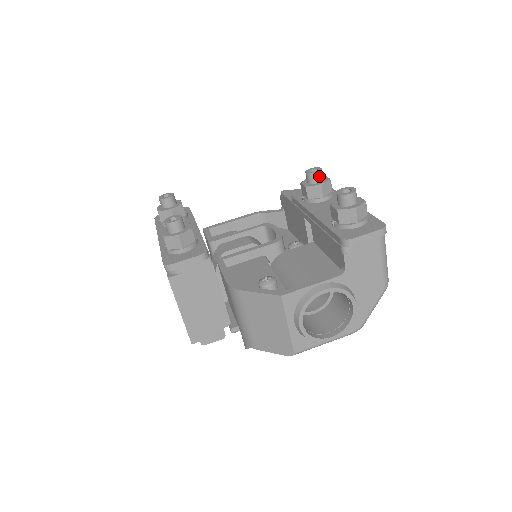
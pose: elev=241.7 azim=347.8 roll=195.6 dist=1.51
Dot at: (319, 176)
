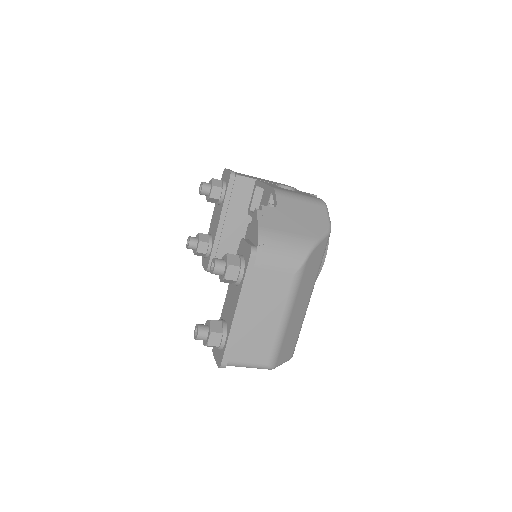
Dot at: (216, 274)
